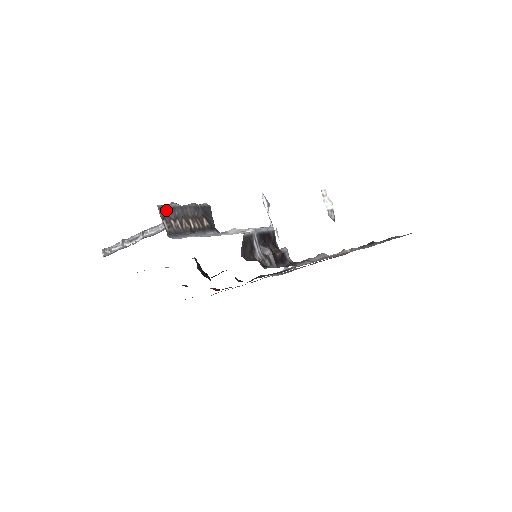
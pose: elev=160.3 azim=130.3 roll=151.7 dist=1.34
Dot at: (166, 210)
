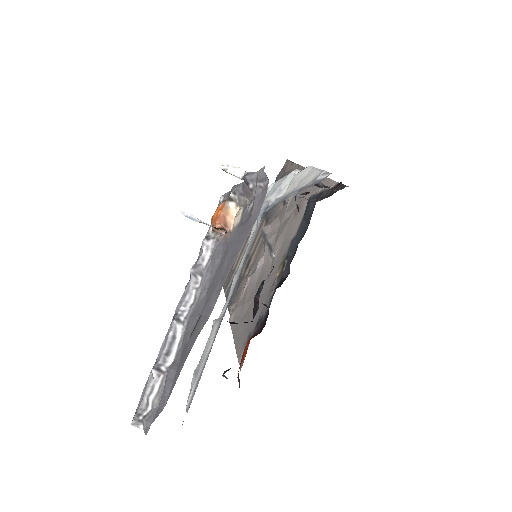
Dot at: occluded
